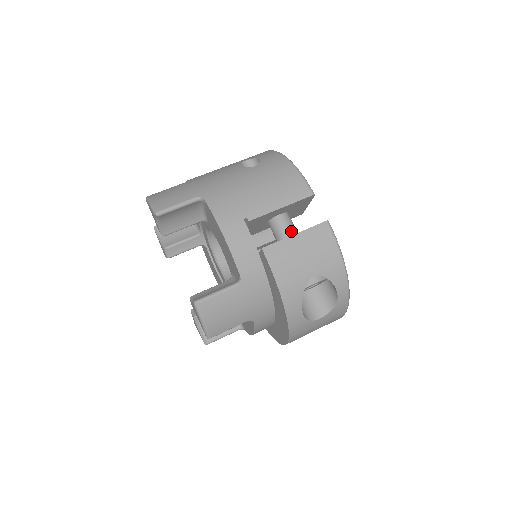
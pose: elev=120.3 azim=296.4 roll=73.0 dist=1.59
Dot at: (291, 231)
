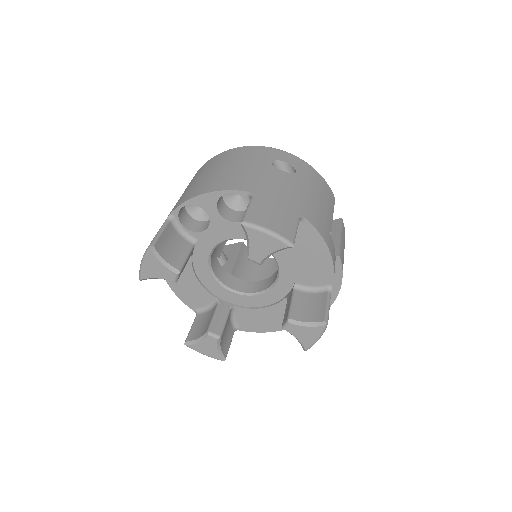
Dot at: occluded
